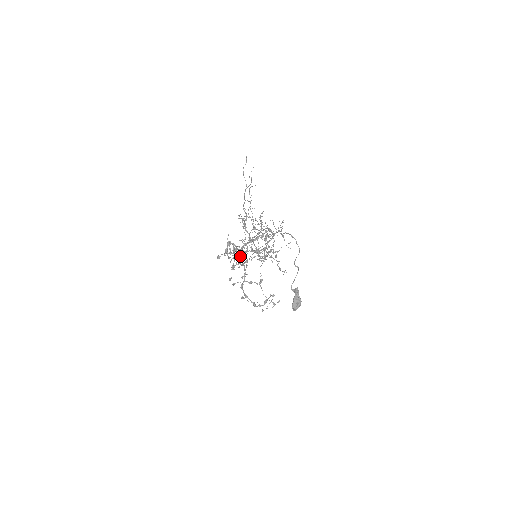
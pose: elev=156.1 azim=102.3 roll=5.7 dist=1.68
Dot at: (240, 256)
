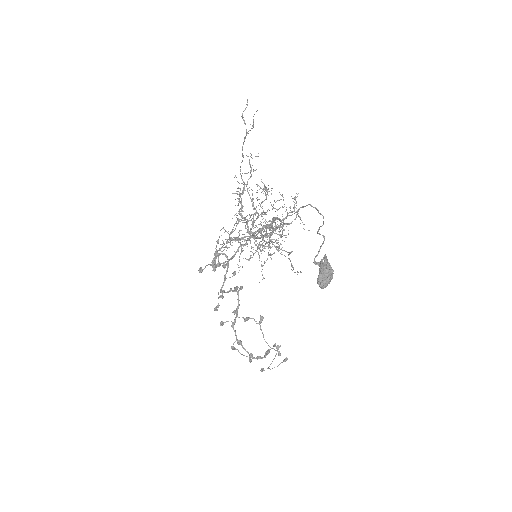
Dot at: occluded
